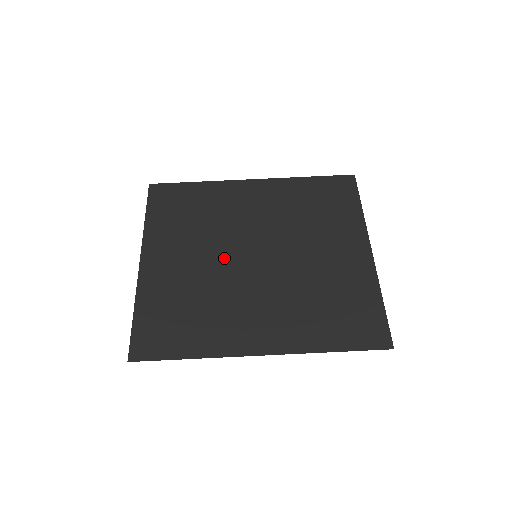
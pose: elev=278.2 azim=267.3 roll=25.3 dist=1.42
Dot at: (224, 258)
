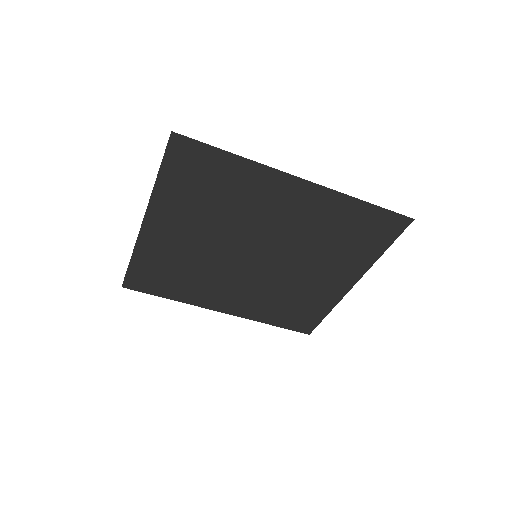
Dot at: (226, 248)
